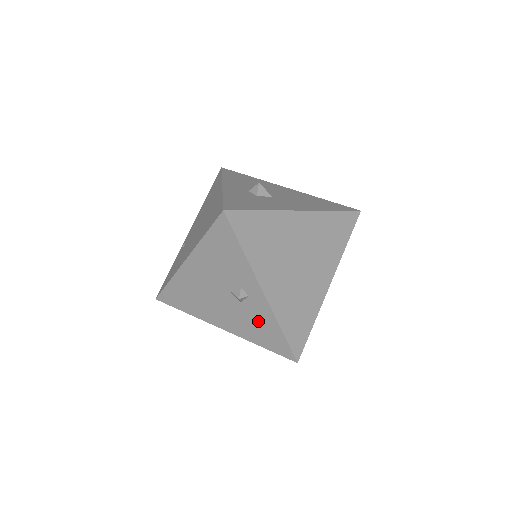
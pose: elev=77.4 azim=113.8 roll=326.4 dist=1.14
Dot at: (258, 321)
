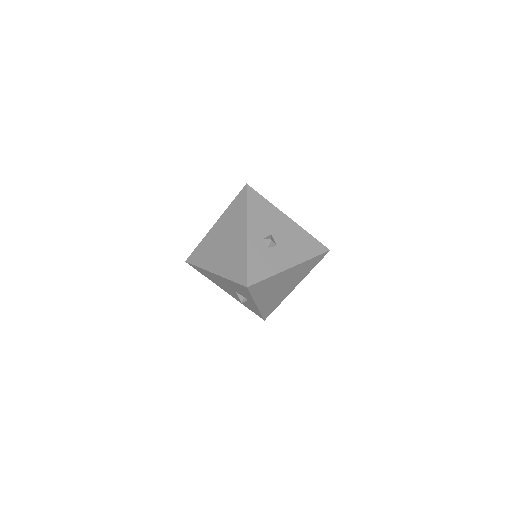
Dot at: (249, 305)
